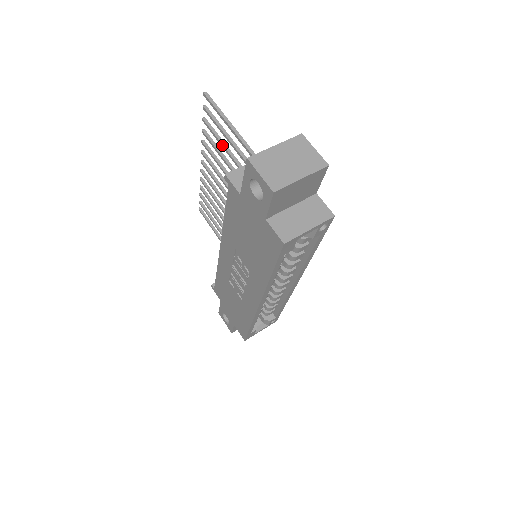
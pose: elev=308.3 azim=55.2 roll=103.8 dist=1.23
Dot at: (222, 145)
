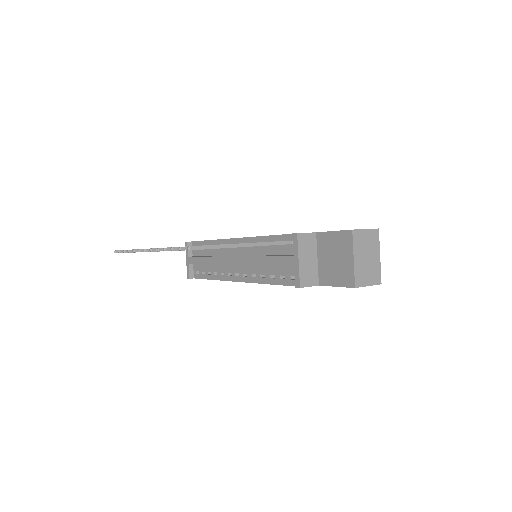
Dot at: occluded
